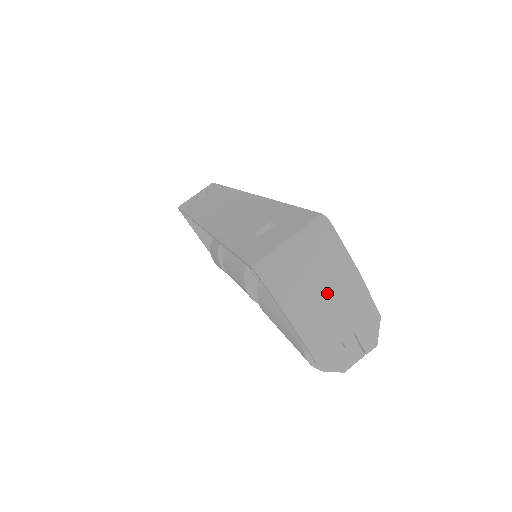
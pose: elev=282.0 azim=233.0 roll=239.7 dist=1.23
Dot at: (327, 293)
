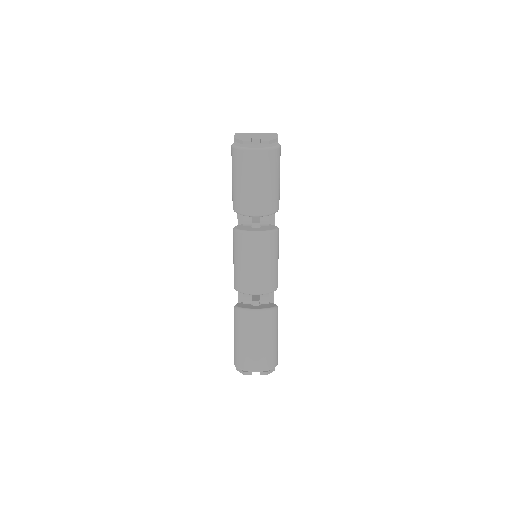
Dot at: occluded
